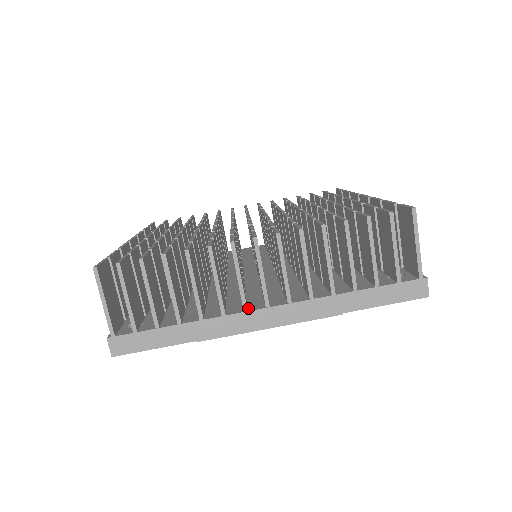
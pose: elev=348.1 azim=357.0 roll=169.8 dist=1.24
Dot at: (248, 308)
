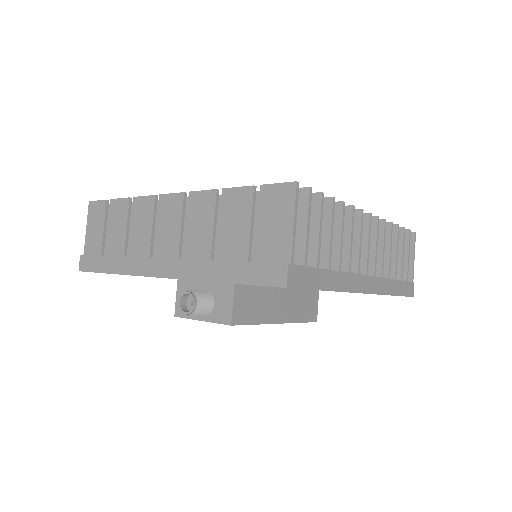
Dot at: occluded
